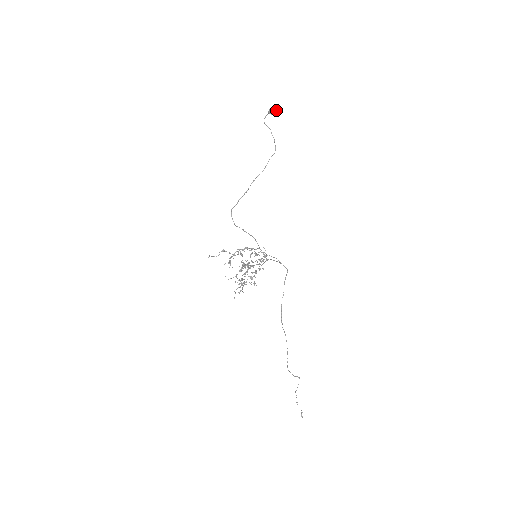
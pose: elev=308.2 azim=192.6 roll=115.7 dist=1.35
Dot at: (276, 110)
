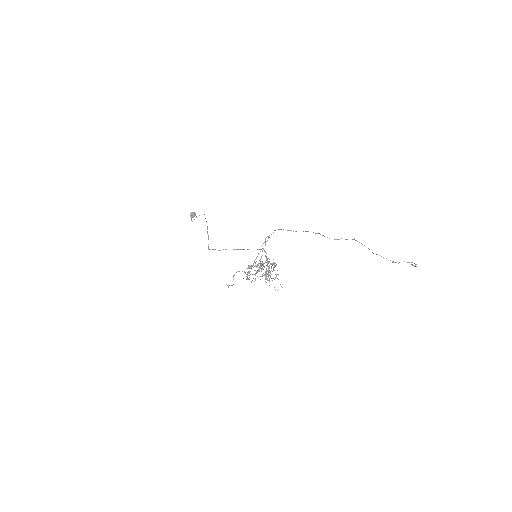
Dot at: (193, 212)
